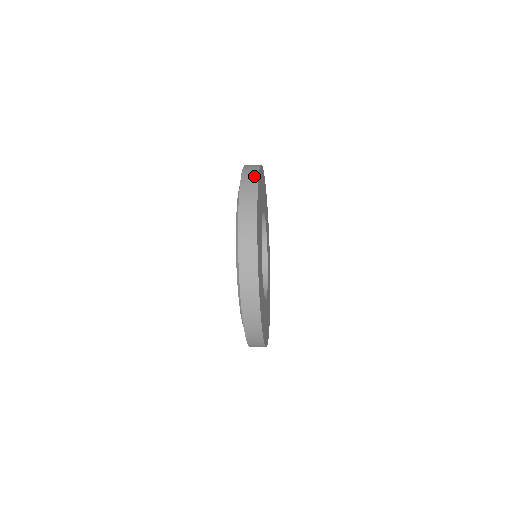
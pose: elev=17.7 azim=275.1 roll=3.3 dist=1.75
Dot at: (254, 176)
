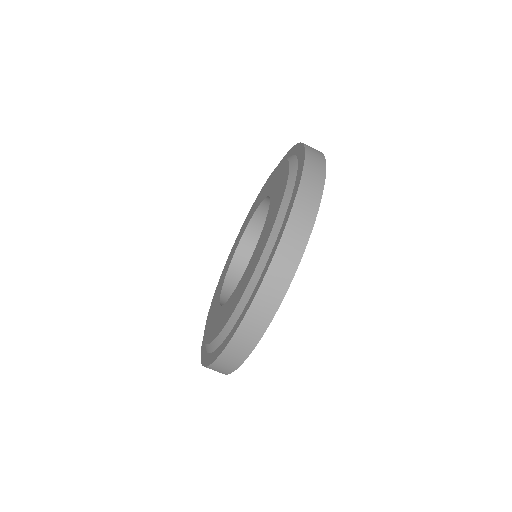
Dot at: occluded
